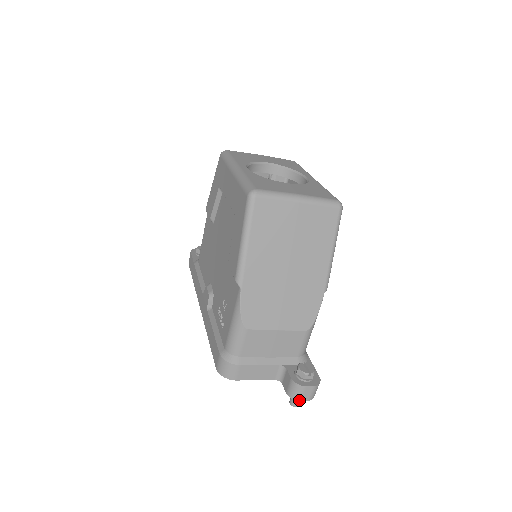
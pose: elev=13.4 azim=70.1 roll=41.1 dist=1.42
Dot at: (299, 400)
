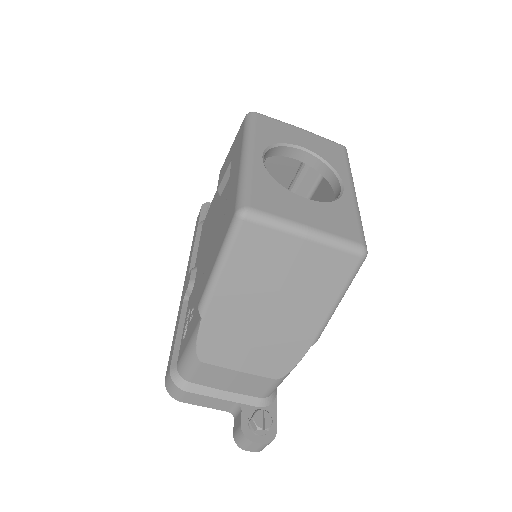
Dot at: (244, 449)
